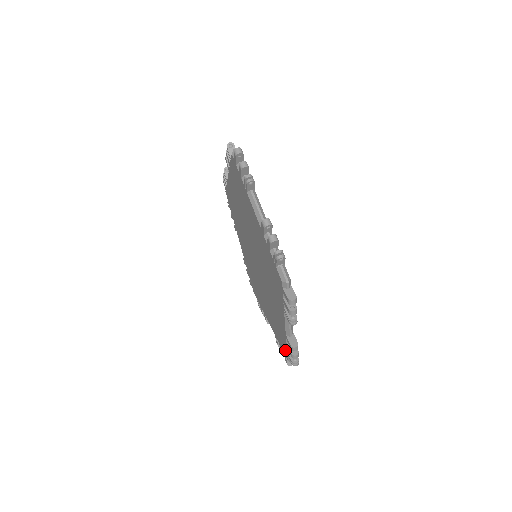
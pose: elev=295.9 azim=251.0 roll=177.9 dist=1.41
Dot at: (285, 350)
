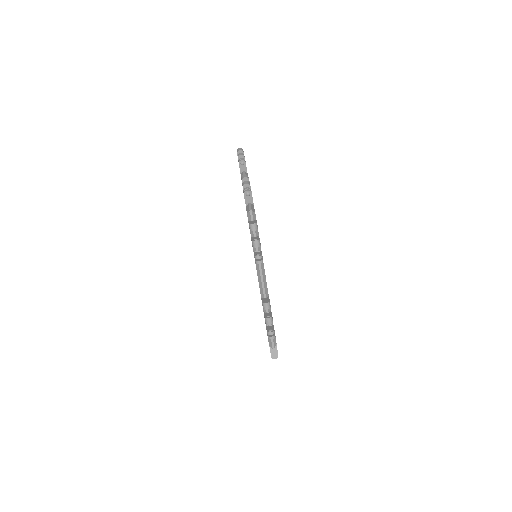
Dot at: occluded
